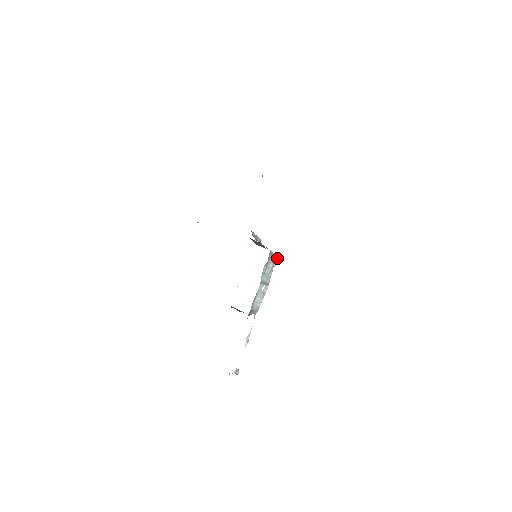
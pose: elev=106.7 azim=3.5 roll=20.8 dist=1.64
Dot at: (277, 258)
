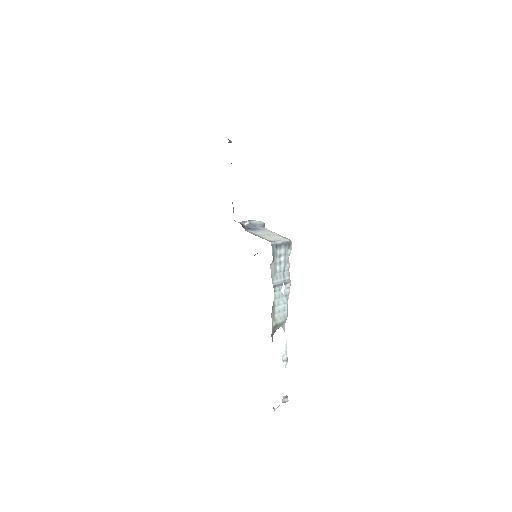
Dot at: (289, 243)
